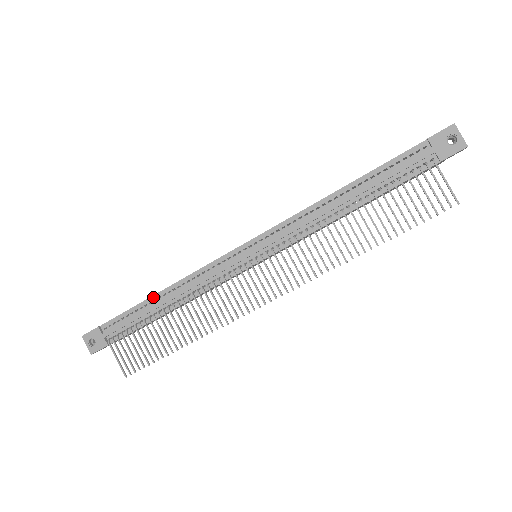
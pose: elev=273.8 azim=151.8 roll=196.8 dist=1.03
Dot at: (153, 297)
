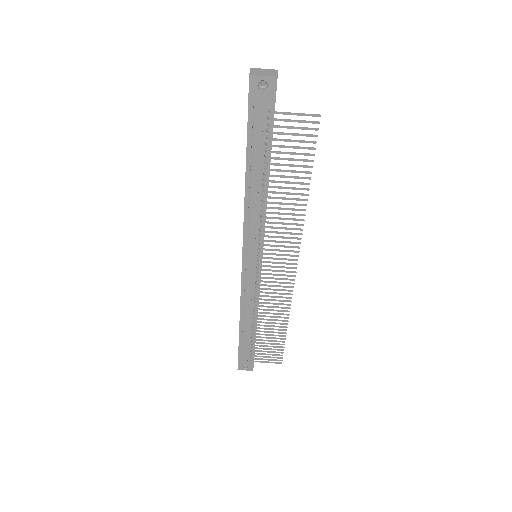
Dot at: (240, 327)
